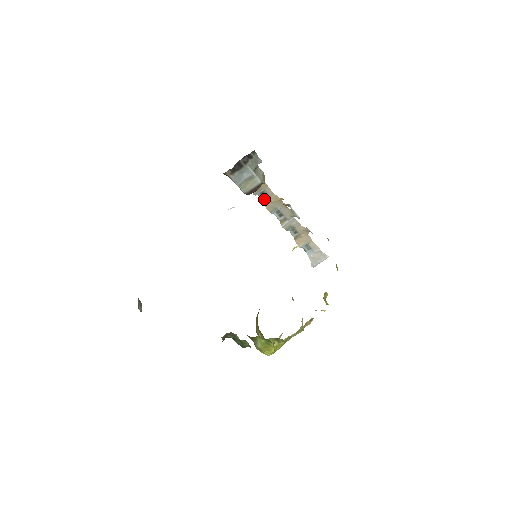
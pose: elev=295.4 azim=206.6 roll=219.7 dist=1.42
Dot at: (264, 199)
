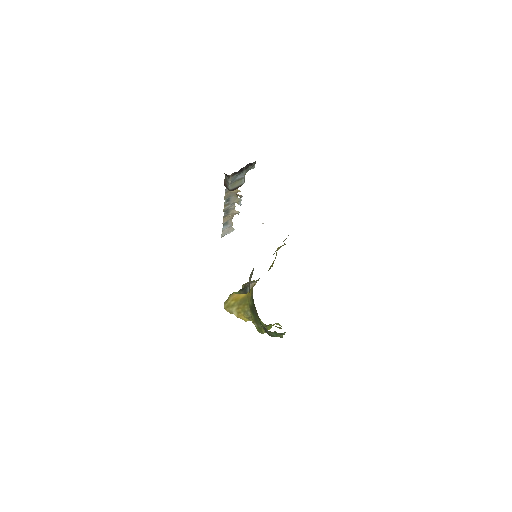
Dot at: (227, 189)
